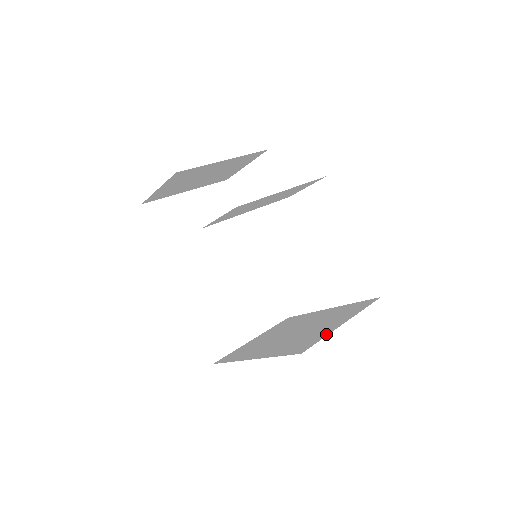
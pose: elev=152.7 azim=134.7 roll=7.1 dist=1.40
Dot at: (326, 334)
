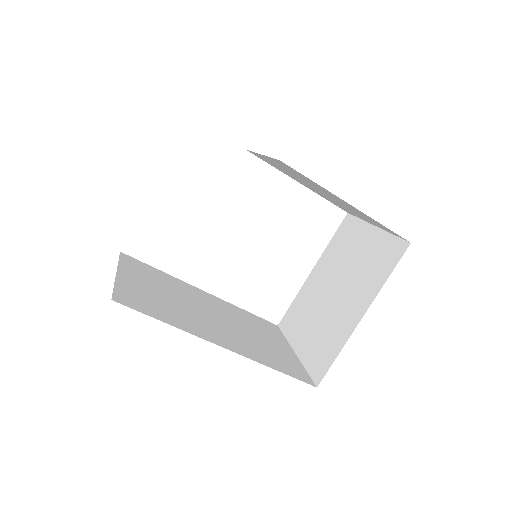
Dot at: (386, 235)
